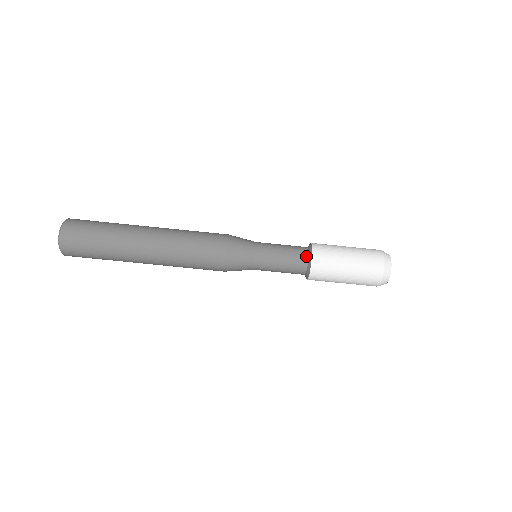
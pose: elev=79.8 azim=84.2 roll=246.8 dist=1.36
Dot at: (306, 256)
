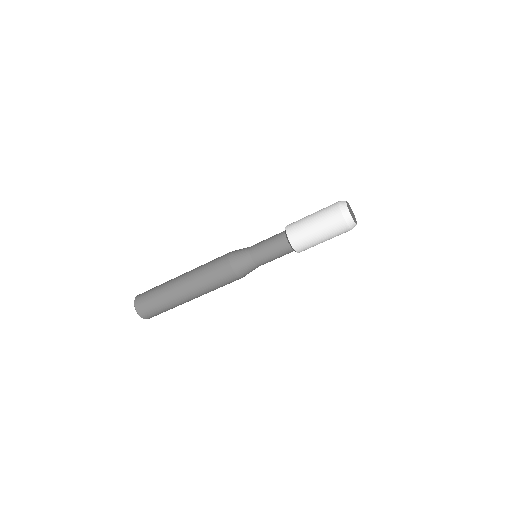
Dot at: (288, 246)
